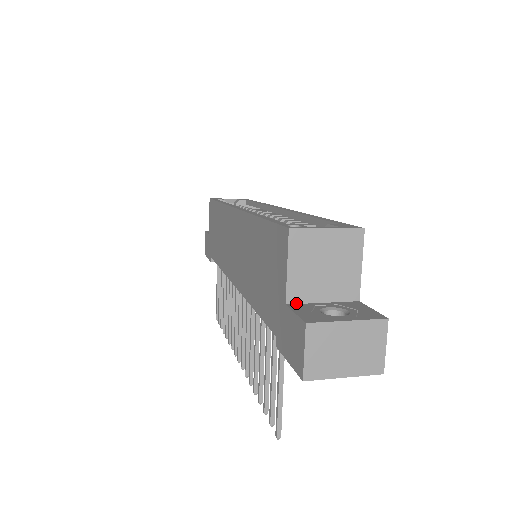
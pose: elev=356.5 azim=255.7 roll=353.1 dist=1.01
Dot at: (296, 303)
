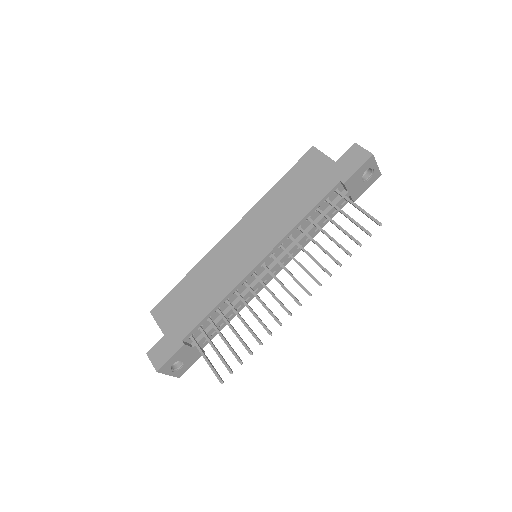
Dot at: occluded
